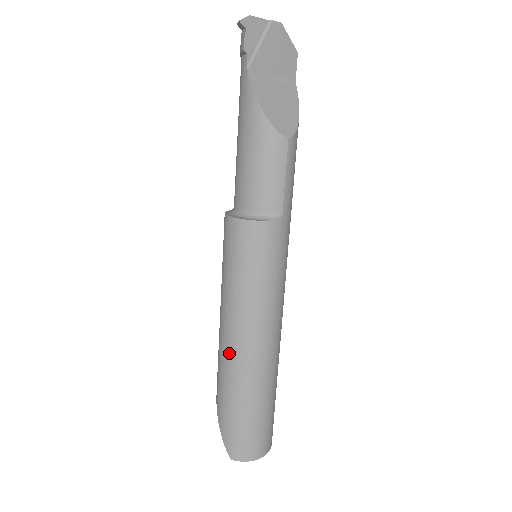
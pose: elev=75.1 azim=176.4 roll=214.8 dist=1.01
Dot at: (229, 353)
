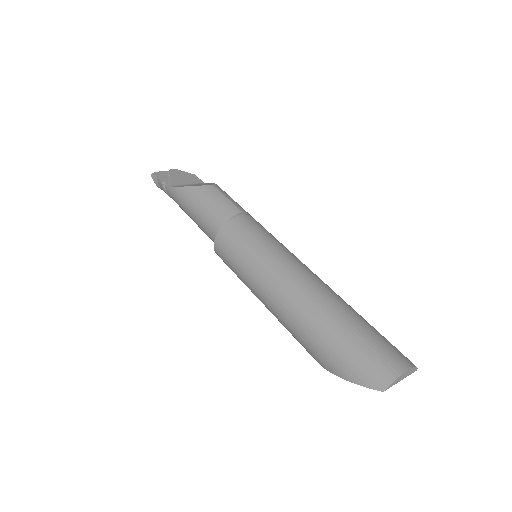
Dot at: (289, 309)
